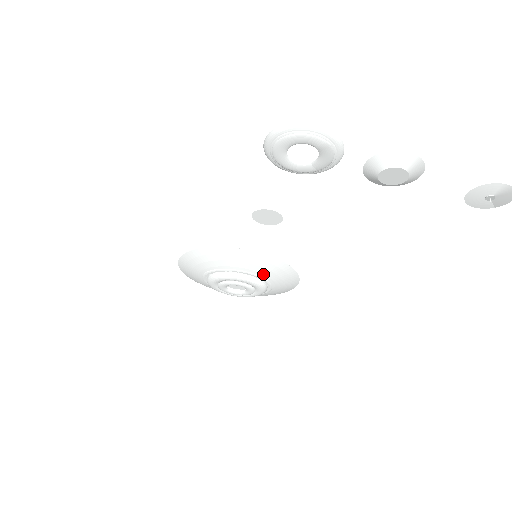
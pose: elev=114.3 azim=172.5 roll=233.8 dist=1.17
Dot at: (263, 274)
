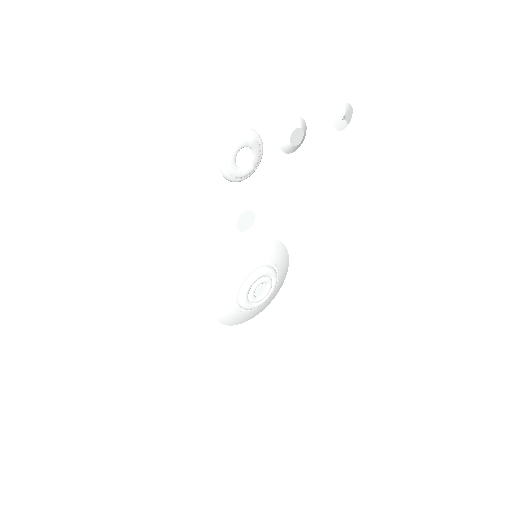
Dot at: (271, 259)
